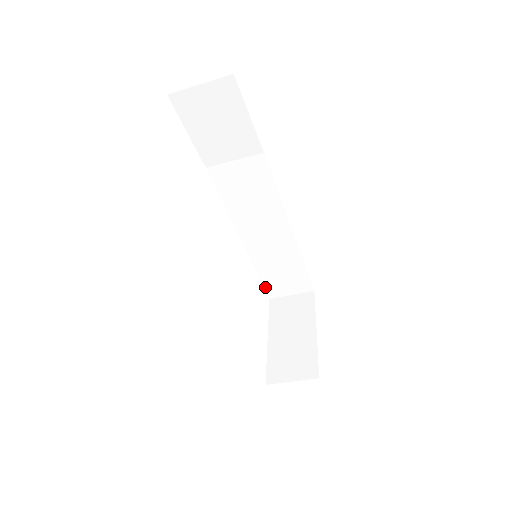
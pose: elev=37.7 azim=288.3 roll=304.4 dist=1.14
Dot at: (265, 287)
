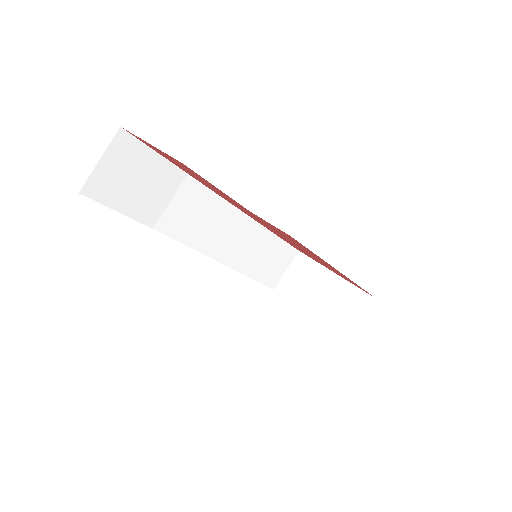
Dot at: (264, 284)
